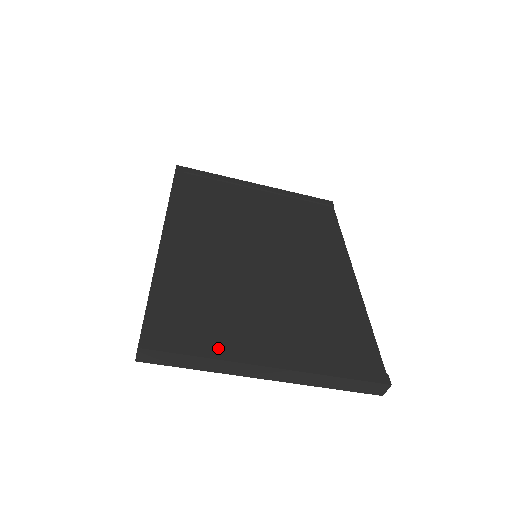
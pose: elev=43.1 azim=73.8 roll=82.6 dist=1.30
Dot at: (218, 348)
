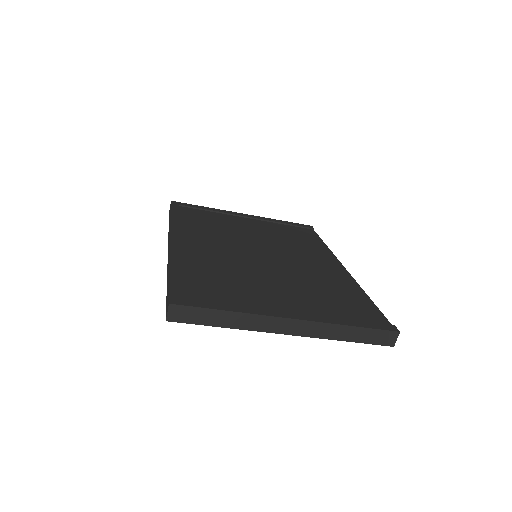
Dot at: (241, 306)
